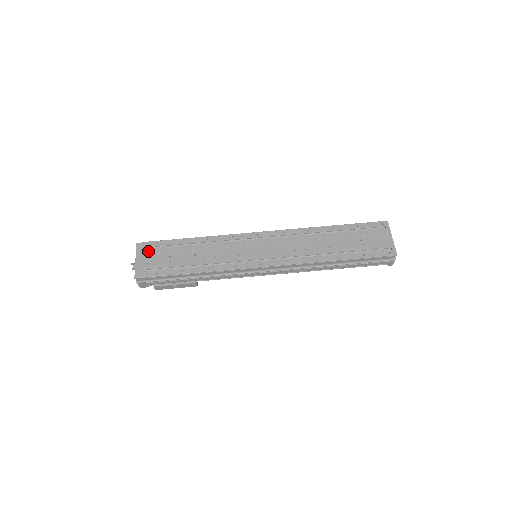
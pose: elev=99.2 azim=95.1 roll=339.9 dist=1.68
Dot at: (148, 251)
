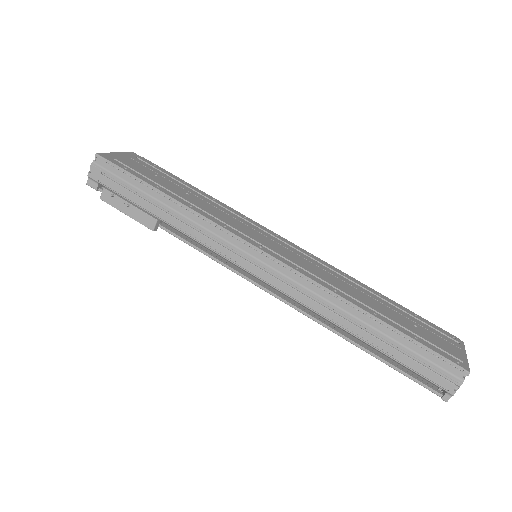
Dot at: (138, 159)
